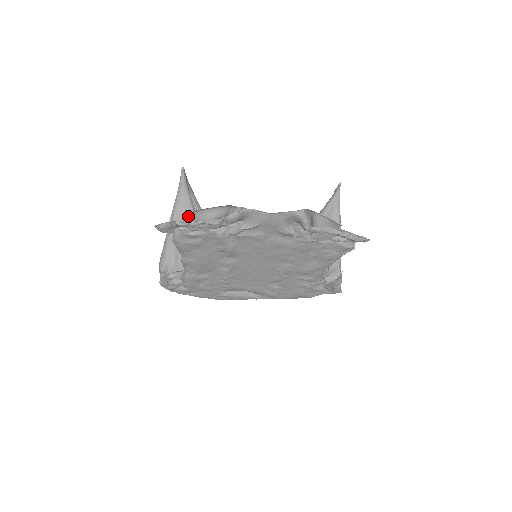
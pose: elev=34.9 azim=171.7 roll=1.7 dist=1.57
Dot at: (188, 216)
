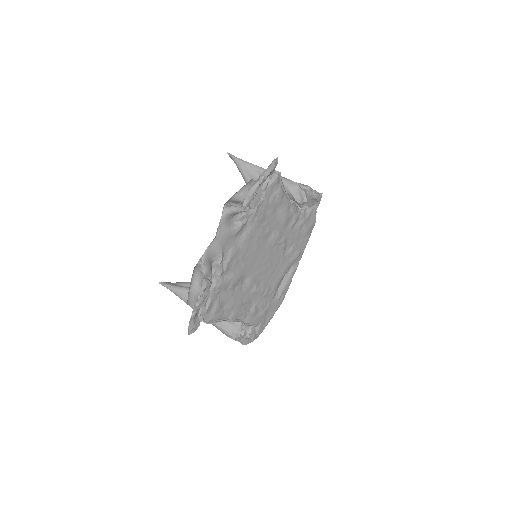
Dot at: (191, 305)
